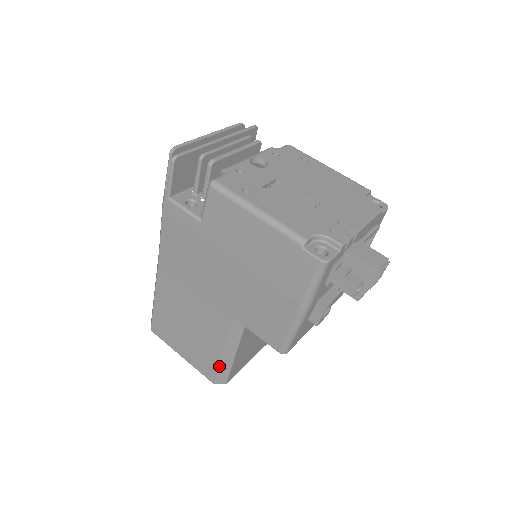
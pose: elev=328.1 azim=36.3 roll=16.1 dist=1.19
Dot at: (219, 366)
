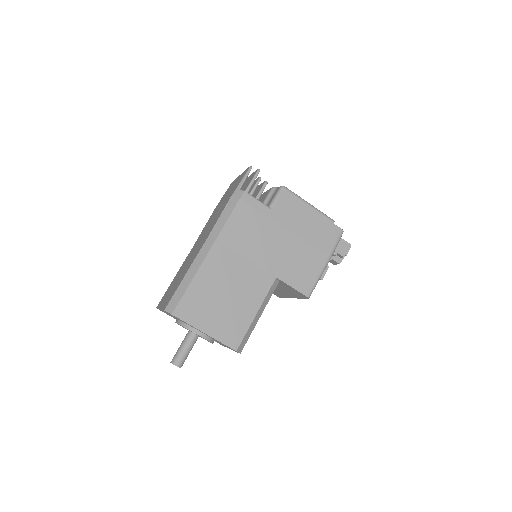
Dot at: (248, 329)
